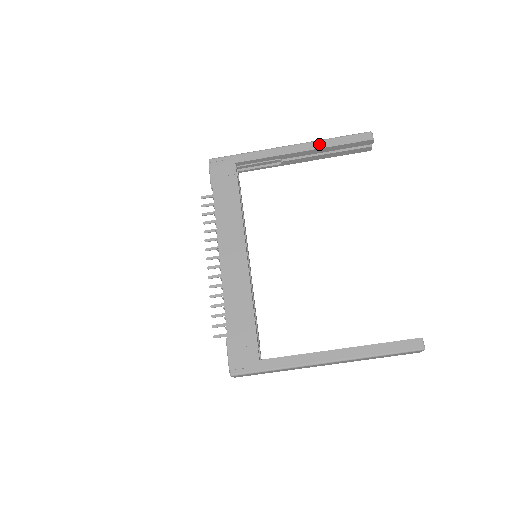
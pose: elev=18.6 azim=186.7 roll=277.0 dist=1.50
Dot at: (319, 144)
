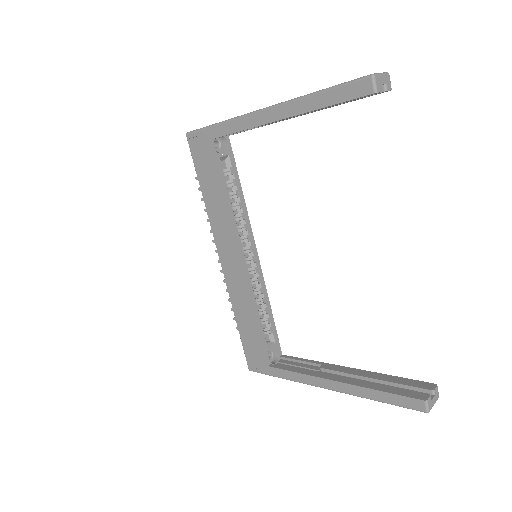
Dot at: (297, 107)
